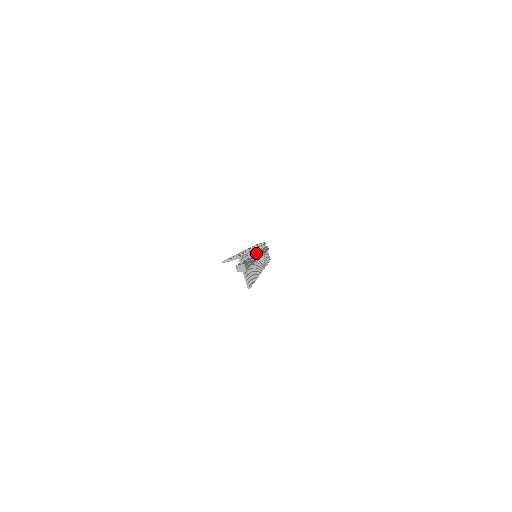
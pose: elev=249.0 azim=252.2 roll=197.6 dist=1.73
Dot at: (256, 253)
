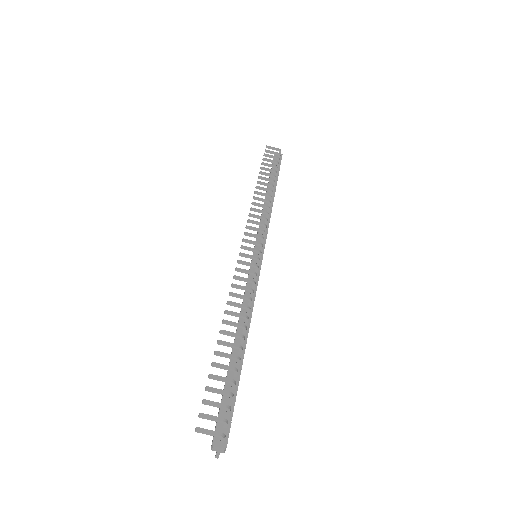
Dot at: (258, 270)
